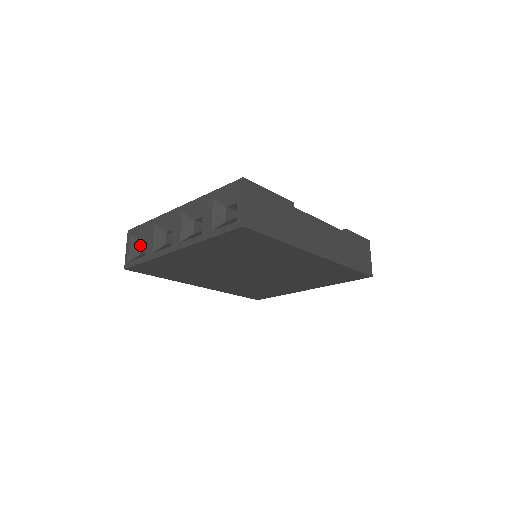
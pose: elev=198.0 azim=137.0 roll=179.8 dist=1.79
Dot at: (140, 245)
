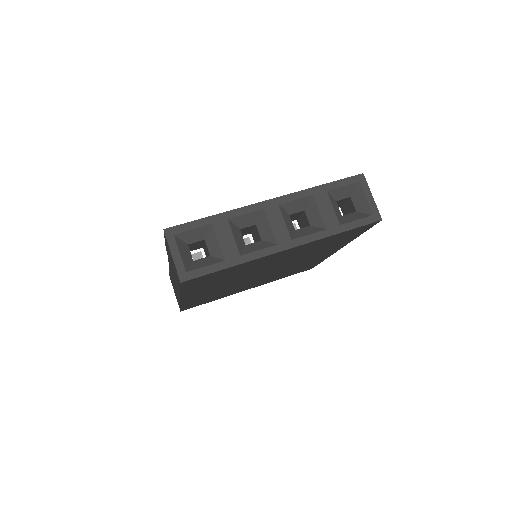
Dot at: (188, 248)
